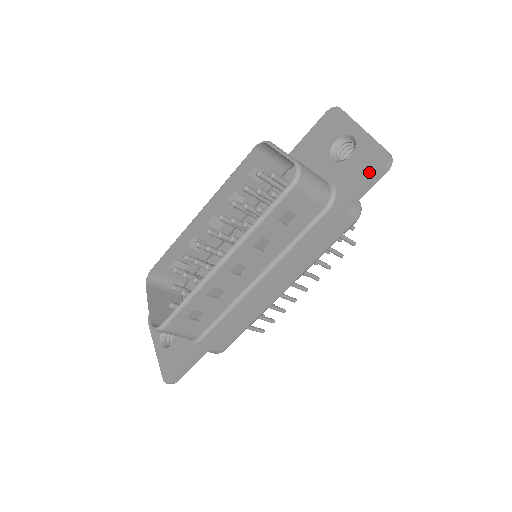
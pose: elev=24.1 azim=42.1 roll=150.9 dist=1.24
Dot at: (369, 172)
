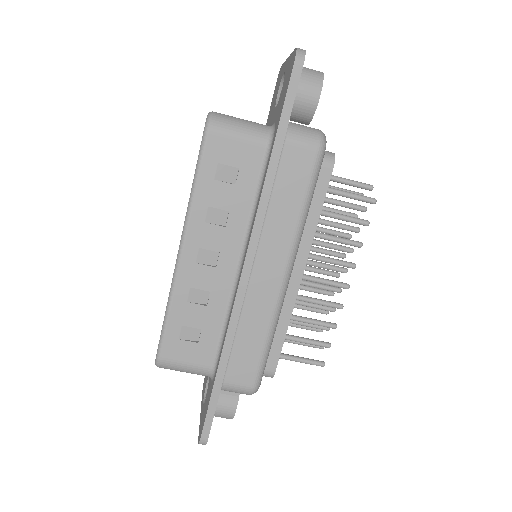
Dot at: (288, 80)
